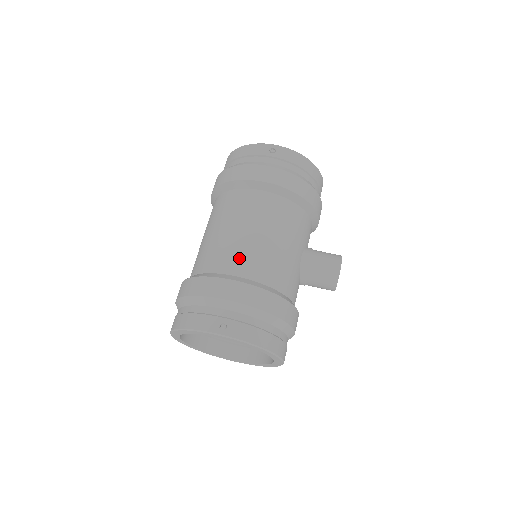
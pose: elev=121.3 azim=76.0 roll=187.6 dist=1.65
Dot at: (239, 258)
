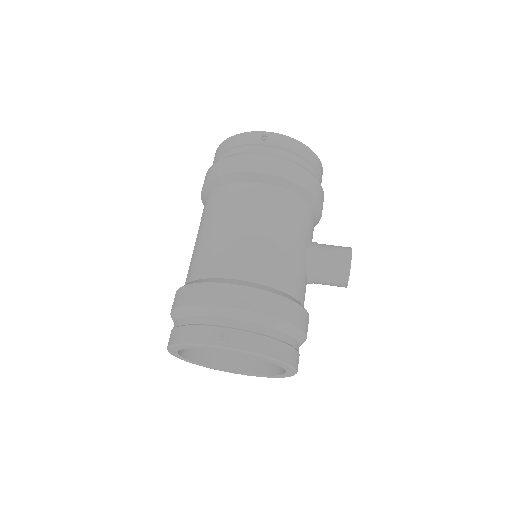
Dot at: (237, 259)
